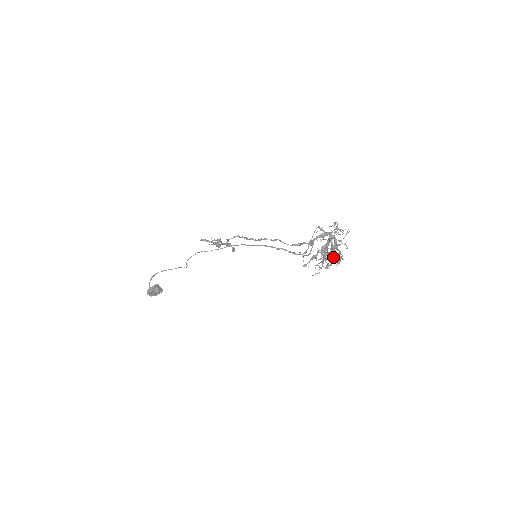
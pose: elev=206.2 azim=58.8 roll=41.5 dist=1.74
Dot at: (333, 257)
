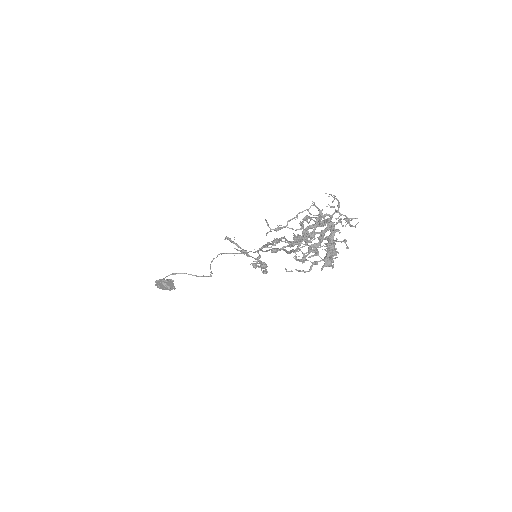
Dot at: occluded
